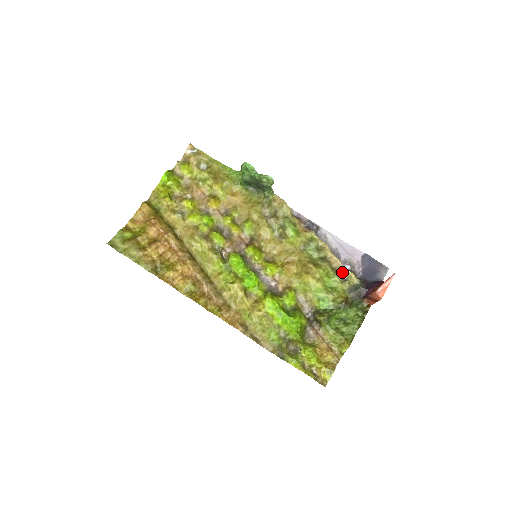
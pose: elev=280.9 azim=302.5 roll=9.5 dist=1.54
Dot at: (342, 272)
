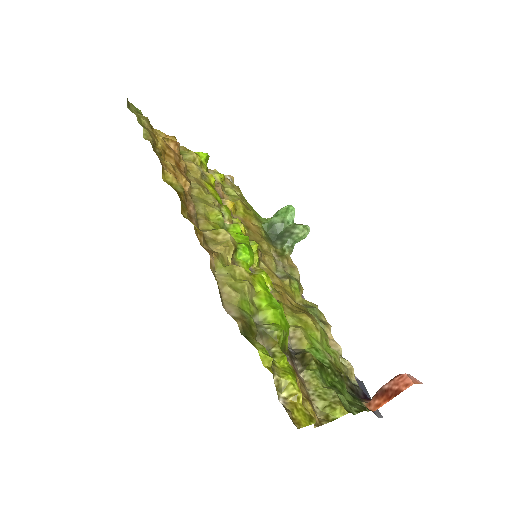
Dot at: (341, 357)
